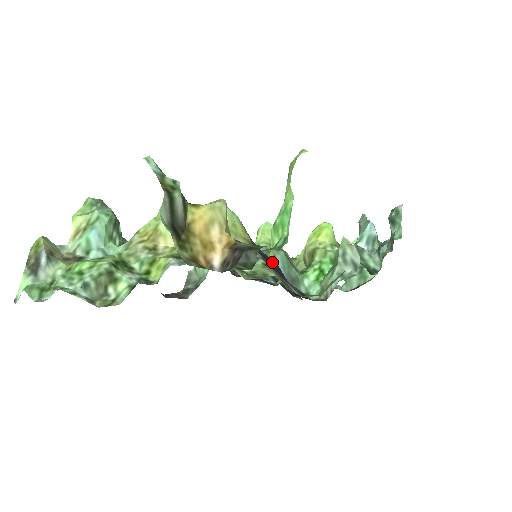
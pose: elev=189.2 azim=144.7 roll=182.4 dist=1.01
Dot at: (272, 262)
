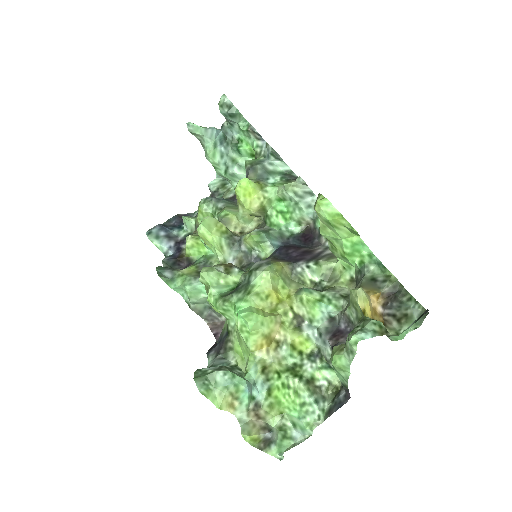
Dot at: (291, 252)
